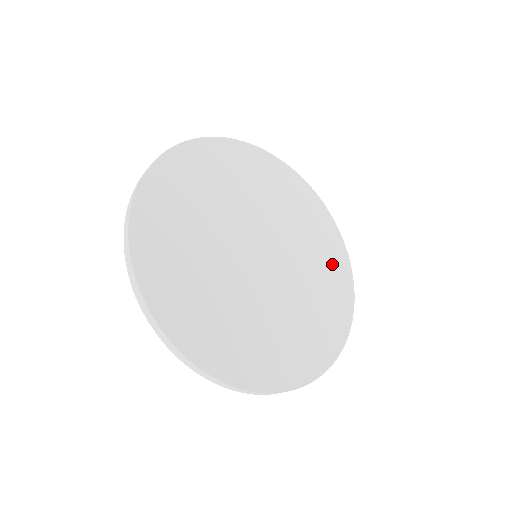
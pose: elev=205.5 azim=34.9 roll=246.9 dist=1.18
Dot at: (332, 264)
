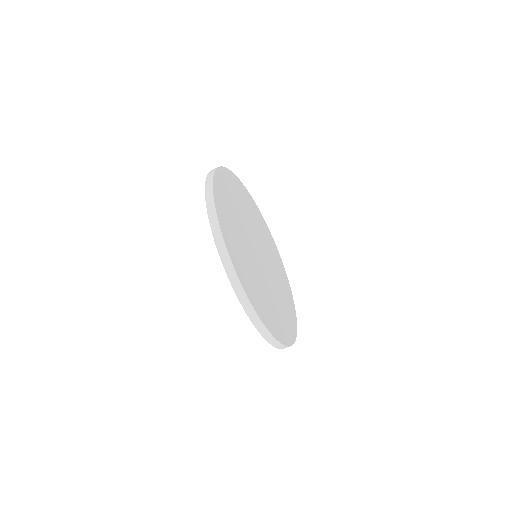
Dot at: (281, 270)
